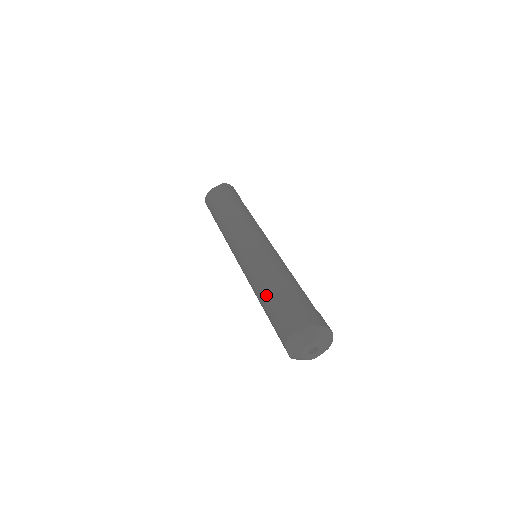
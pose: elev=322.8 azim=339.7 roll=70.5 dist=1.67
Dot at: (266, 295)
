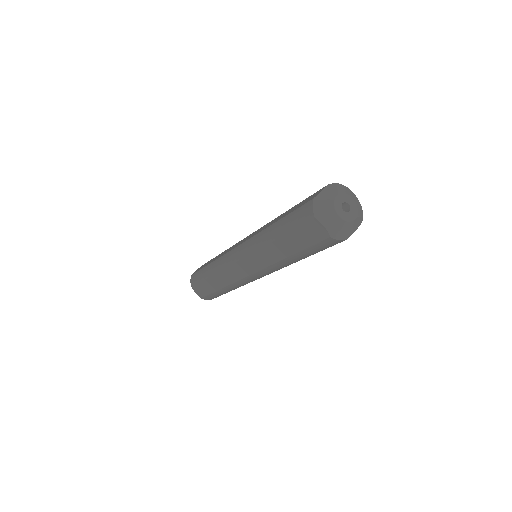
Dot at: (275, 225)
